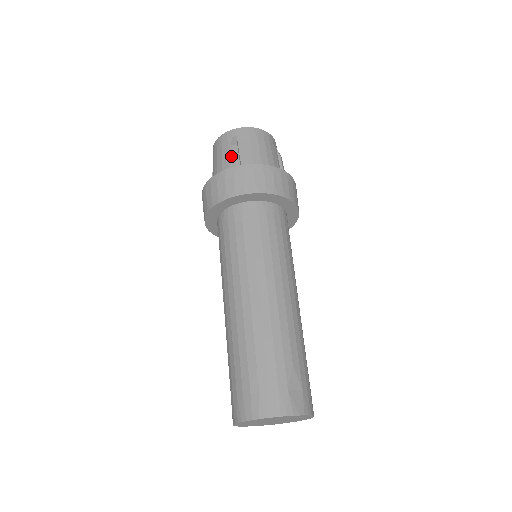
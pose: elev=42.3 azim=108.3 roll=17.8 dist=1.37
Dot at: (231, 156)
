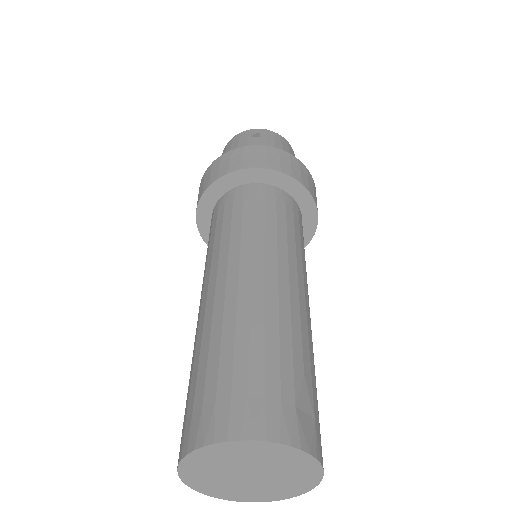
Dot at: (251, 143)
